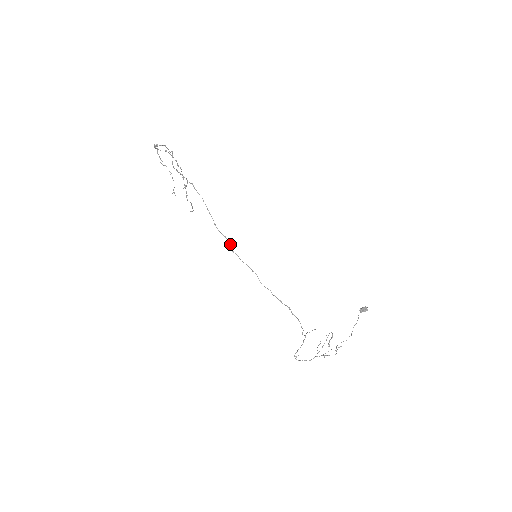
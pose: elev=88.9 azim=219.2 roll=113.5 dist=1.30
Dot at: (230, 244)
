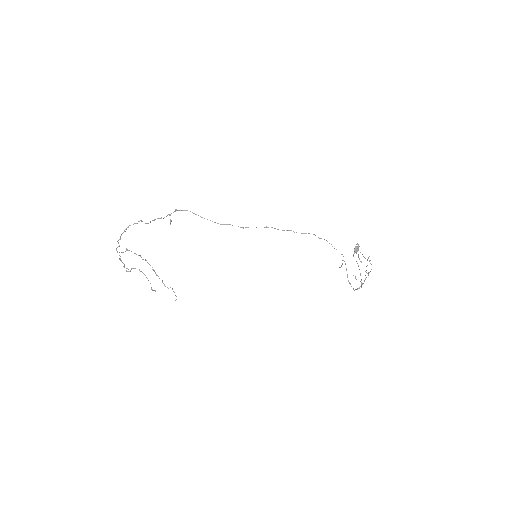
Dot at: occluded
